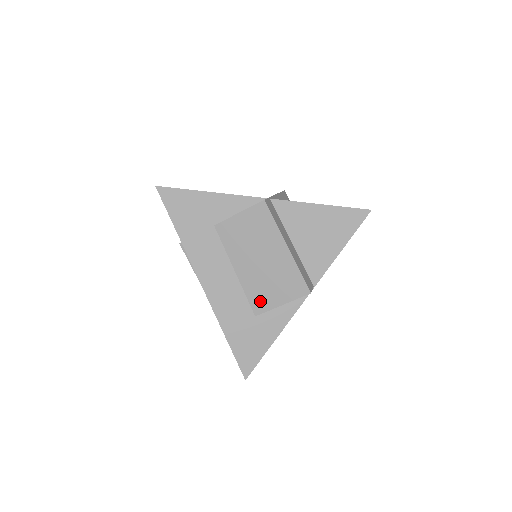
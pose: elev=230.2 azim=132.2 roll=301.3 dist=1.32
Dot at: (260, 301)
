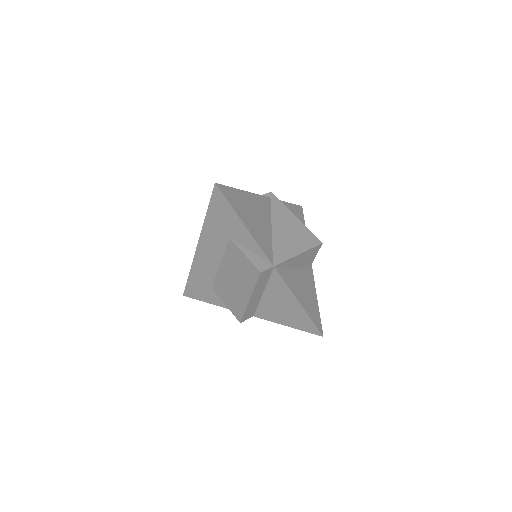
Dot at: (219, 288)
